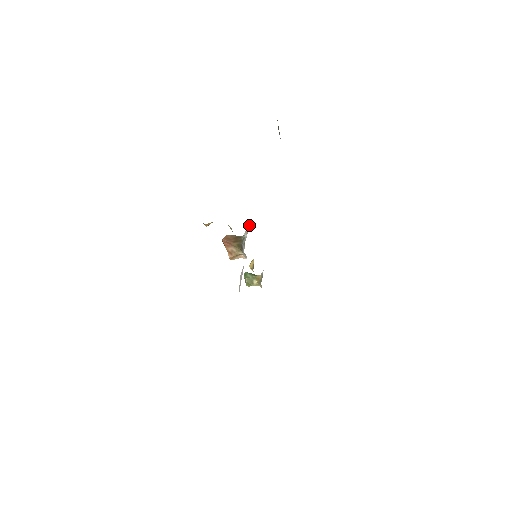
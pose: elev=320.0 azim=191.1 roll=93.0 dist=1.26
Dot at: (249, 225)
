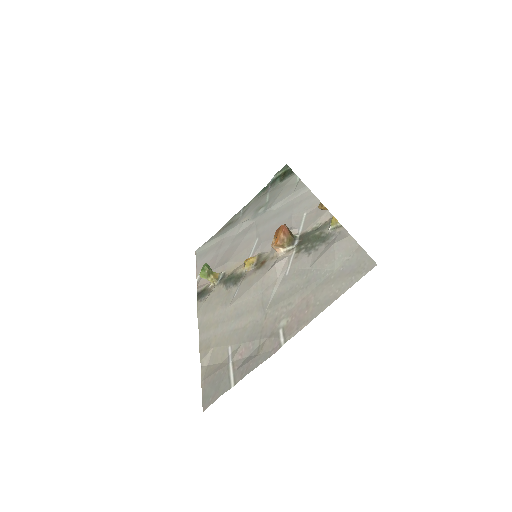
Dot at: (297, 229)
